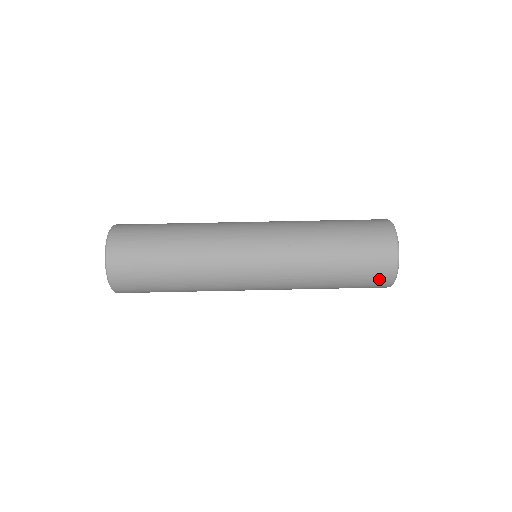
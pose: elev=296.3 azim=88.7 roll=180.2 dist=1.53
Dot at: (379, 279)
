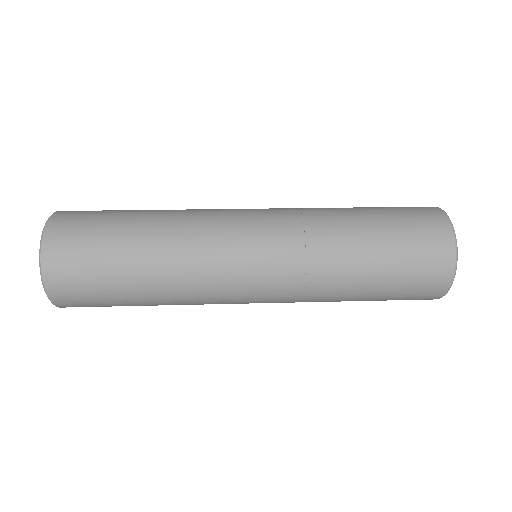
Dot at: (434, 258)
